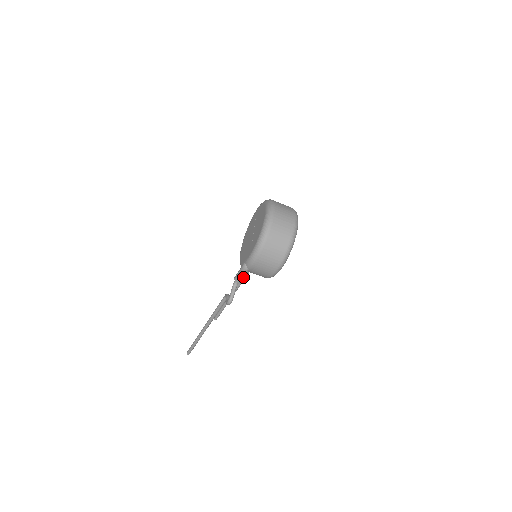
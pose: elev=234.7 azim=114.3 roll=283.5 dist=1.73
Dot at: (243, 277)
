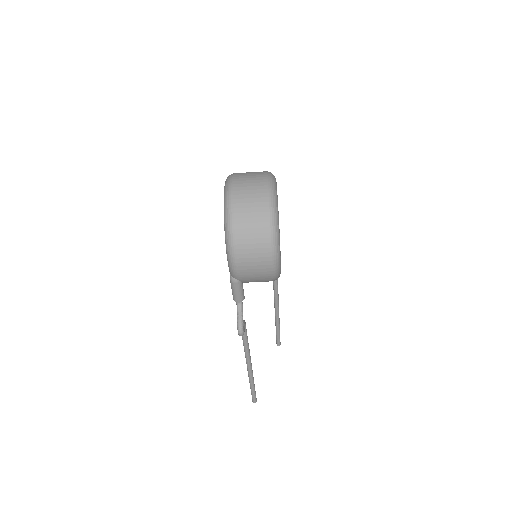
Dot at: (240, 293)
